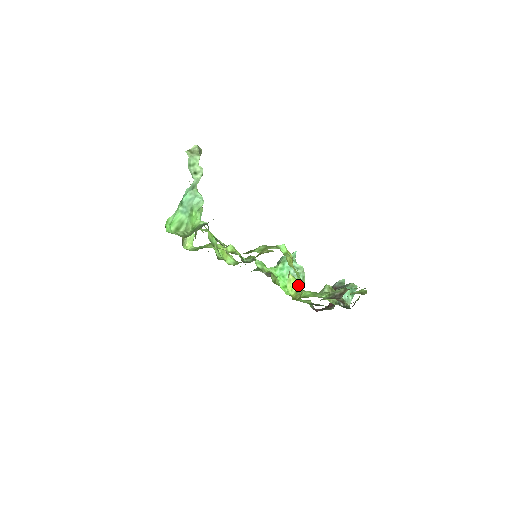
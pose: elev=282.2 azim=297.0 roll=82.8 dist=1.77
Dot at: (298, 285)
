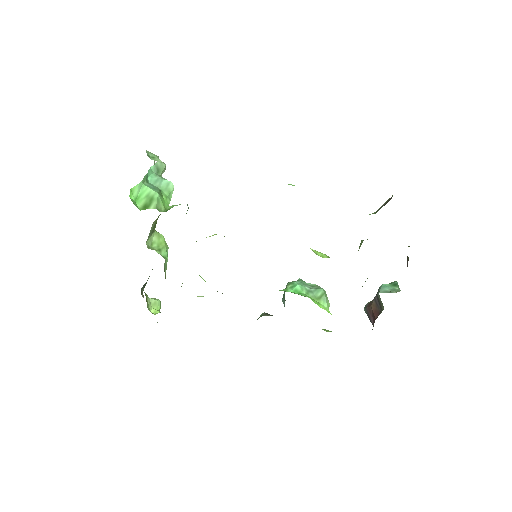
Dot at: occluded
